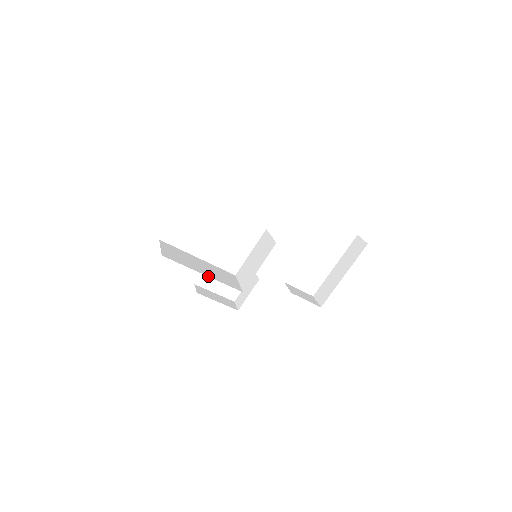
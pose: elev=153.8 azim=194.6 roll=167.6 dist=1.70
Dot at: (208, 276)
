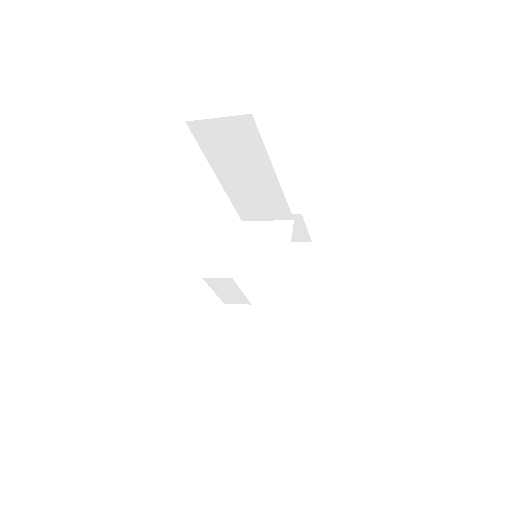
Dot at: occluded
